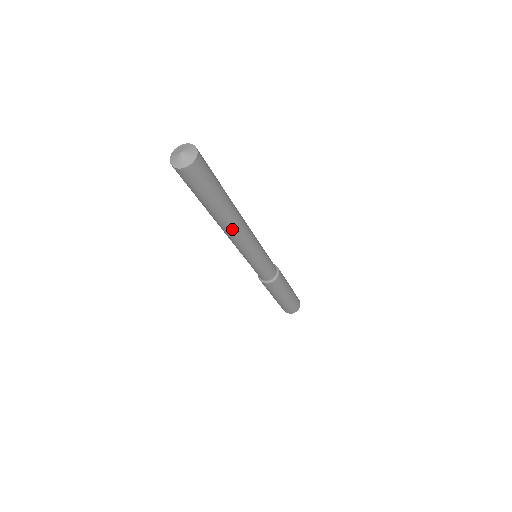
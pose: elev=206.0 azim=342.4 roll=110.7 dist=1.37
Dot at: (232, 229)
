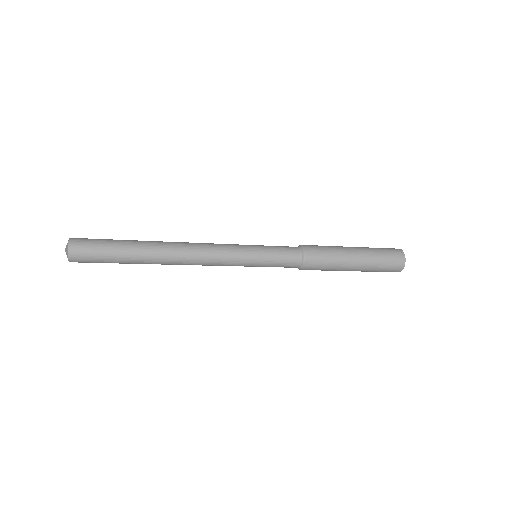
Dot at: (175, 264)
